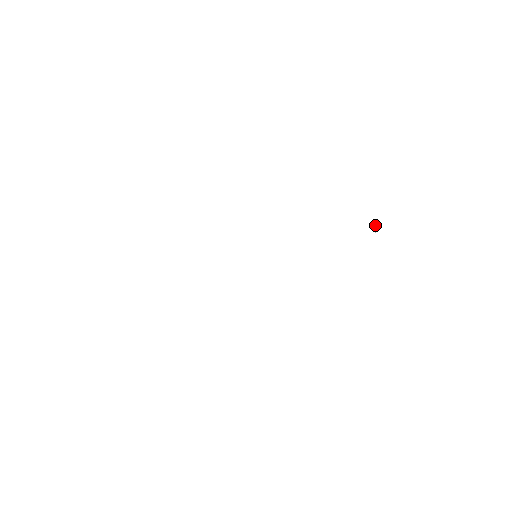
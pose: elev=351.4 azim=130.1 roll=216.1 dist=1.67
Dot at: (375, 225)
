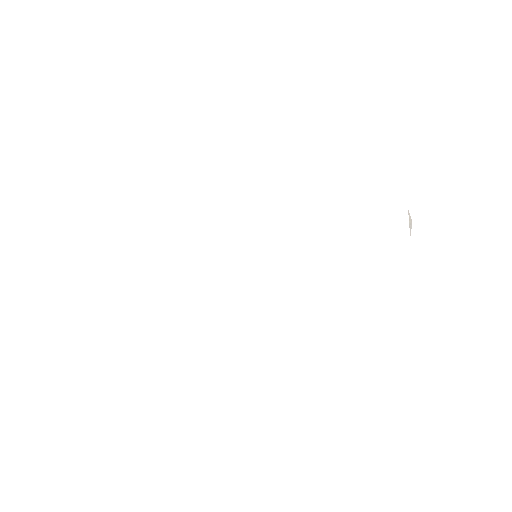
Dot at: (409, 221)
